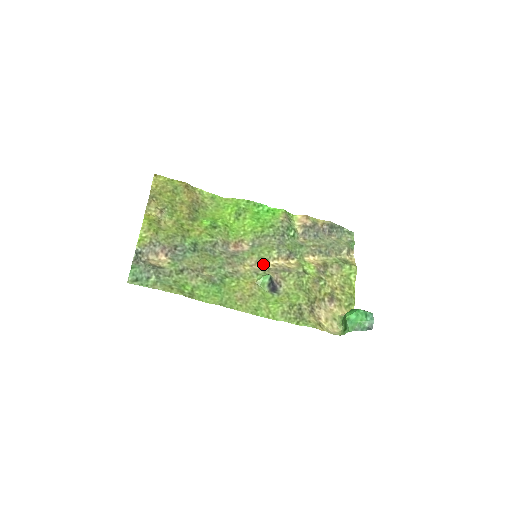
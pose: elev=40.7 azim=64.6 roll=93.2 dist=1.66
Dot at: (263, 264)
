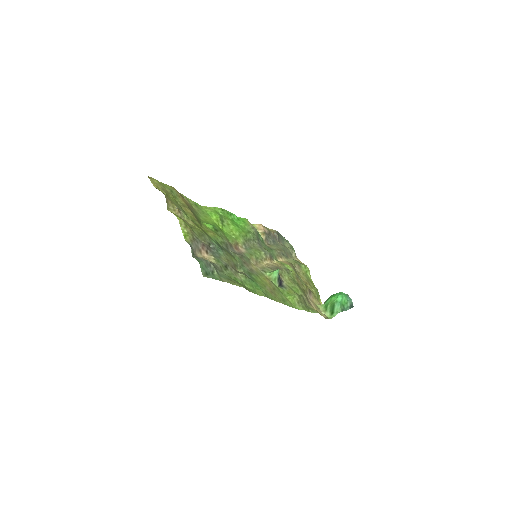
Dot at: (261, 264)
